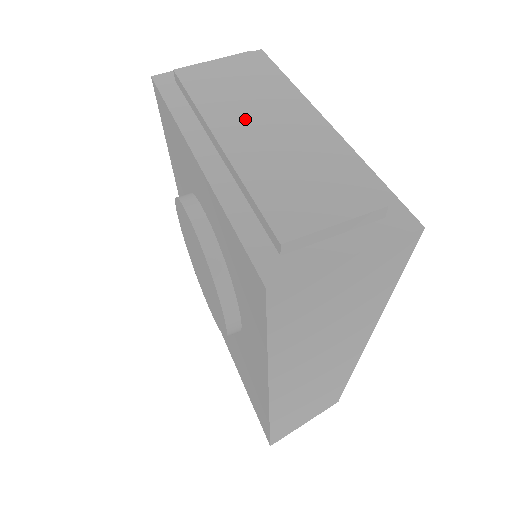
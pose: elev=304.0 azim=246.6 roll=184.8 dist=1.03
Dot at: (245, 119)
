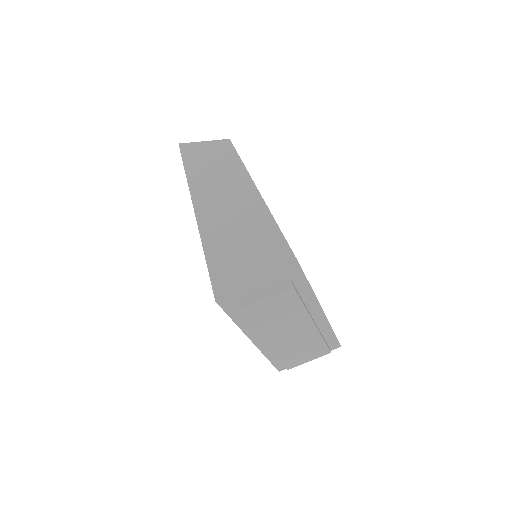
Dot at: (281, 332)
